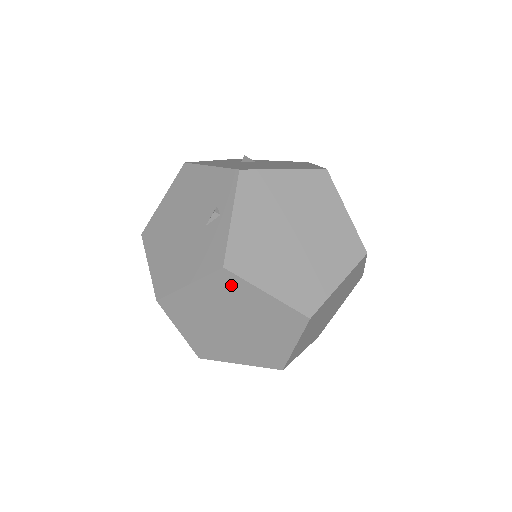
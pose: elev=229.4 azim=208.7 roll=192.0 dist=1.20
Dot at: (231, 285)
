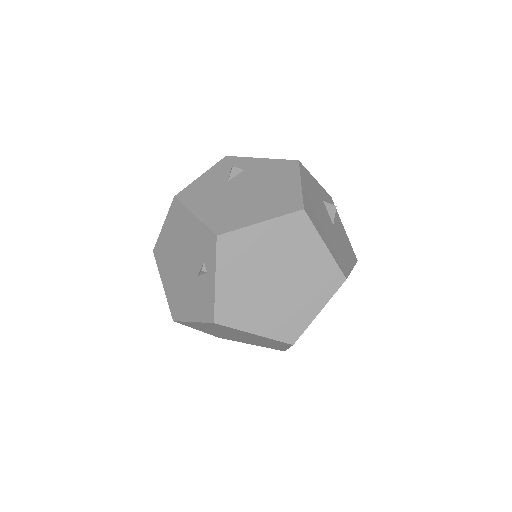
Dot at: (224, 328)
